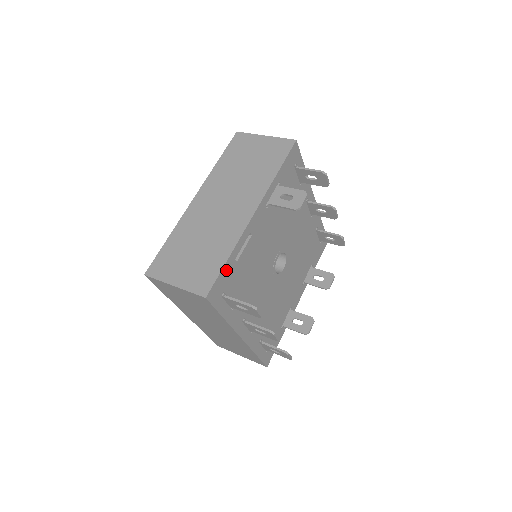
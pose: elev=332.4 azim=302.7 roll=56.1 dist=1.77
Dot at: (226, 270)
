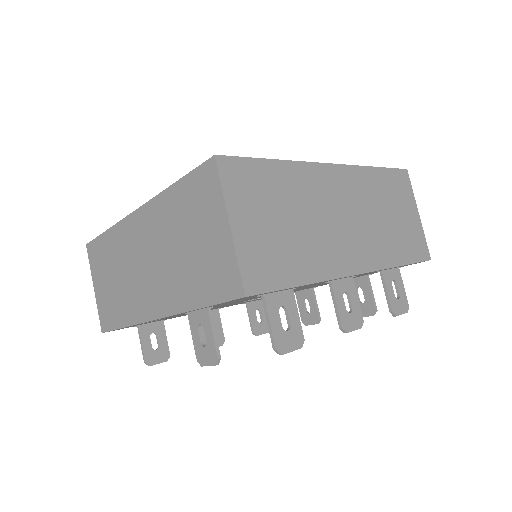
Dot at: (126, 327)
